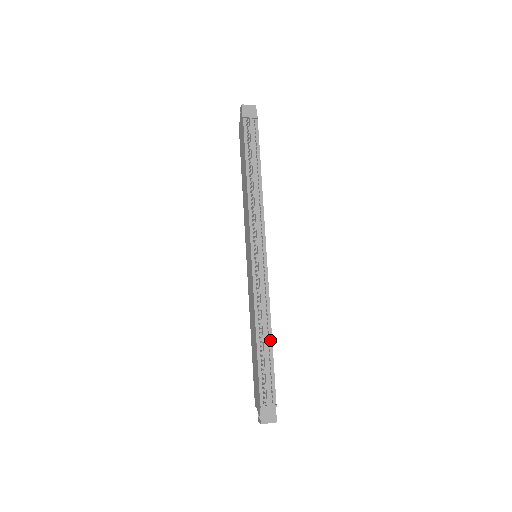
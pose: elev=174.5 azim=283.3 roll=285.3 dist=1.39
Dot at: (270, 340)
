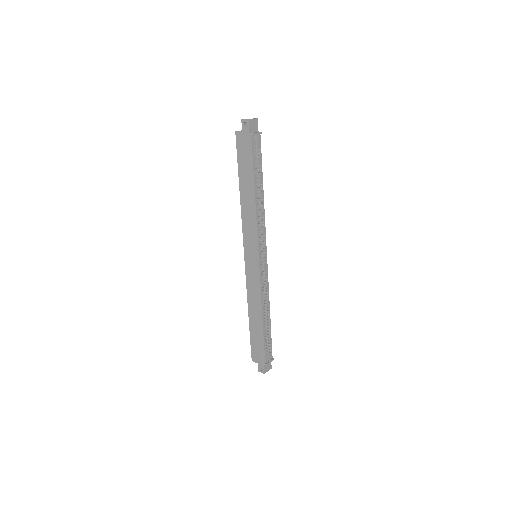
Dot at: (269, 318)
